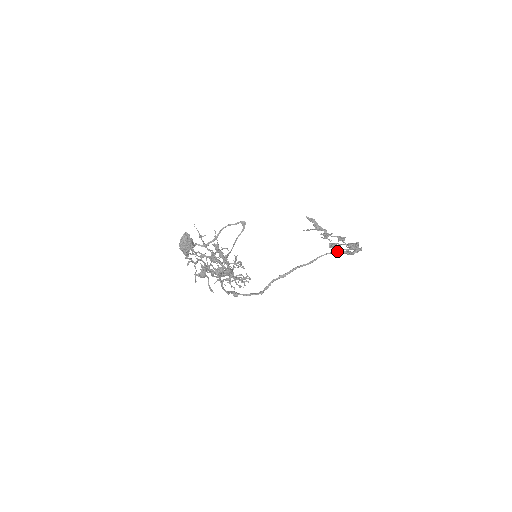
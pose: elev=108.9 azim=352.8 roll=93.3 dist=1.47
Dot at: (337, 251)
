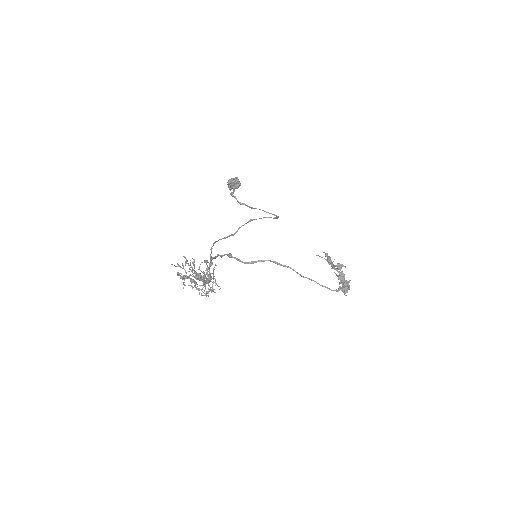
Dot at: (324, 286)
